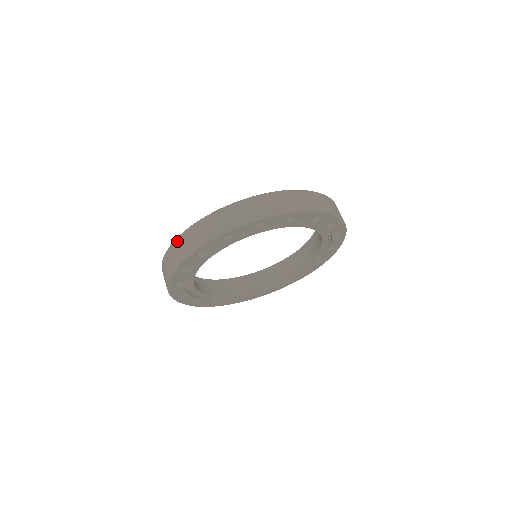
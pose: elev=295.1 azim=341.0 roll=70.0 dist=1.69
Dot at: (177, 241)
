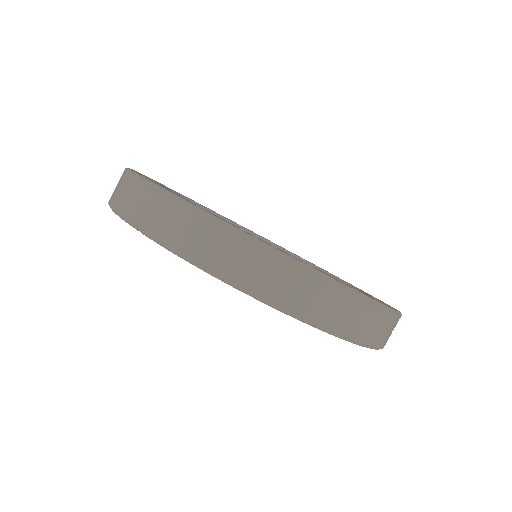
Dot at: (130, 177)
